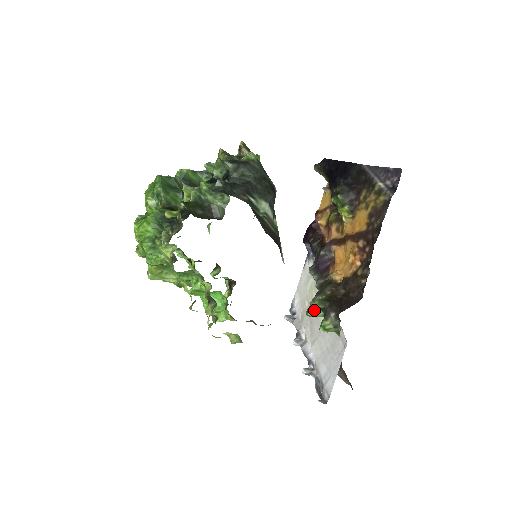
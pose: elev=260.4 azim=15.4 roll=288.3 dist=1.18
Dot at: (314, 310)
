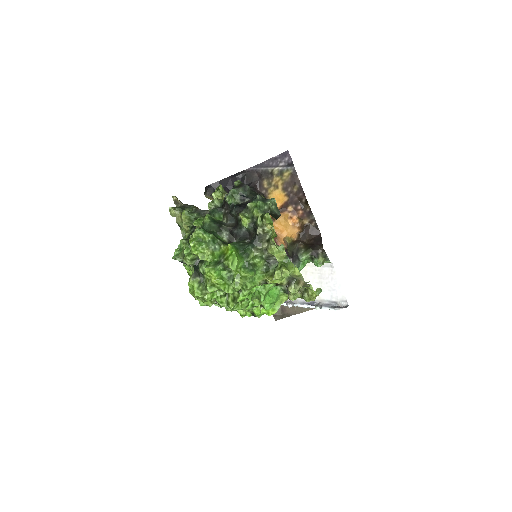
Dot at: (302, 263)
